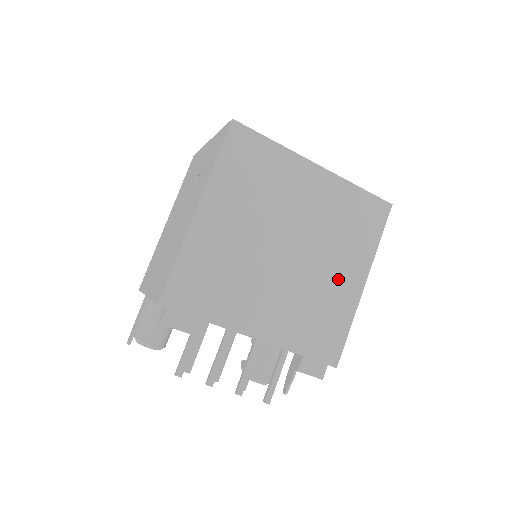
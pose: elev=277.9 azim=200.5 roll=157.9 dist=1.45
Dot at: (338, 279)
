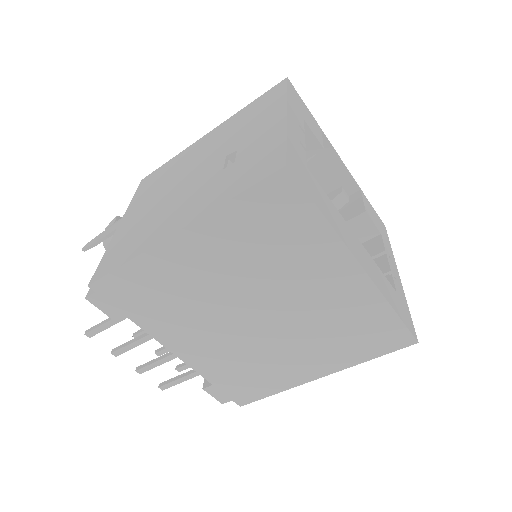
Dot at: (295, 361)
